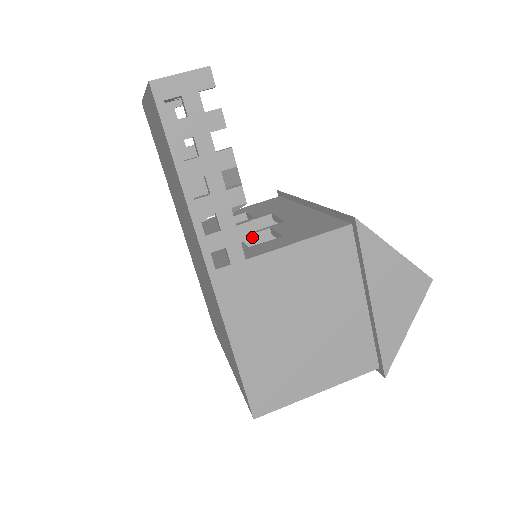
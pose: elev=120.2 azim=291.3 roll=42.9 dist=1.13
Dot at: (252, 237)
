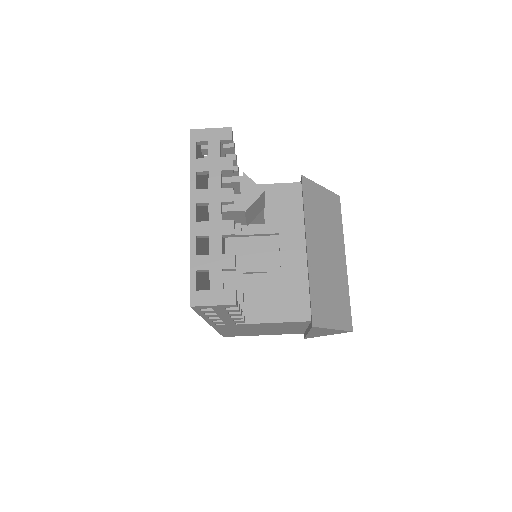
Dot at: (243, 322)
